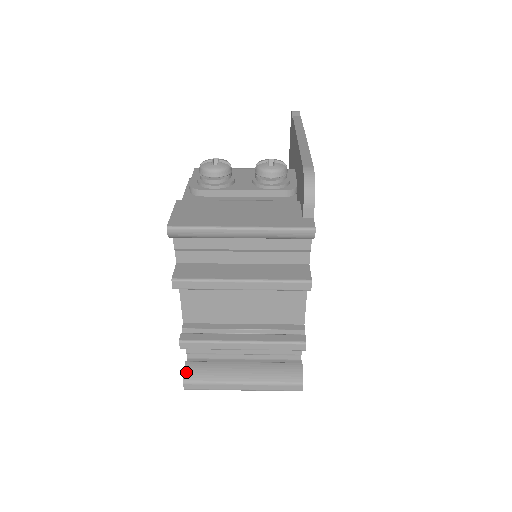
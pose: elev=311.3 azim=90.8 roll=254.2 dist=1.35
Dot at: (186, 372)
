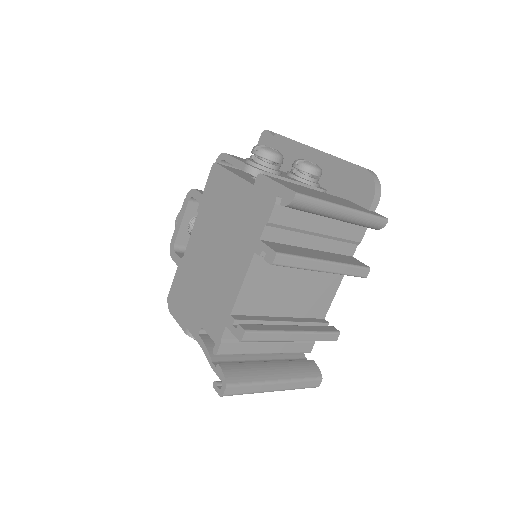
Dot at: (226, 374)
